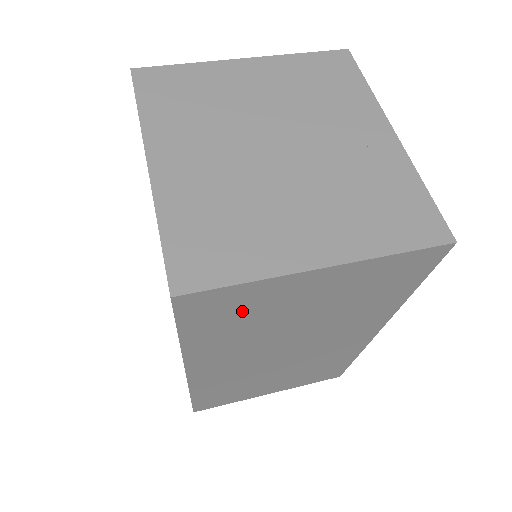
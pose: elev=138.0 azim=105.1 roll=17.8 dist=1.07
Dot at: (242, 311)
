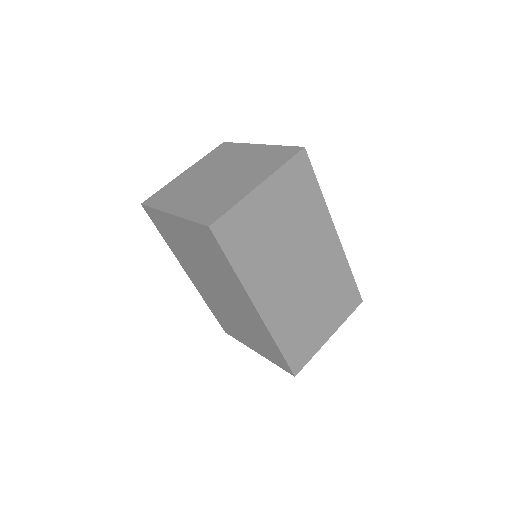
Dot at: (247, 231)
